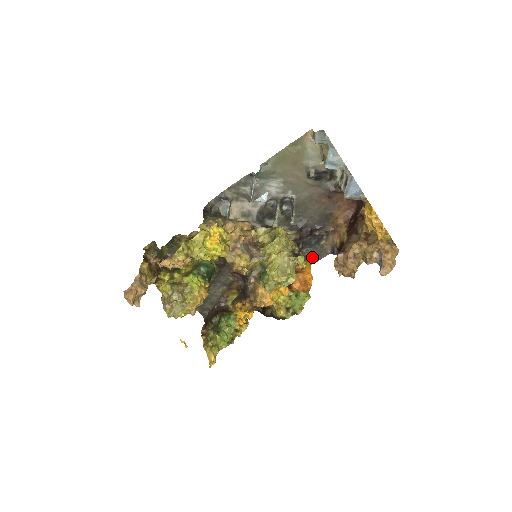
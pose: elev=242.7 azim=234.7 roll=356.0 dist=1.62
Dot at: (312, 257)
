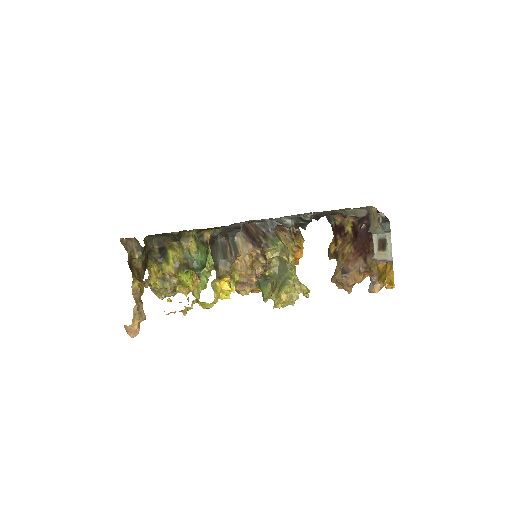
Dot at: occluded
